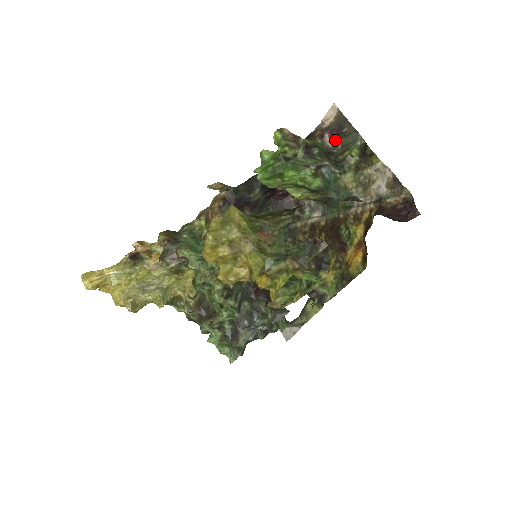
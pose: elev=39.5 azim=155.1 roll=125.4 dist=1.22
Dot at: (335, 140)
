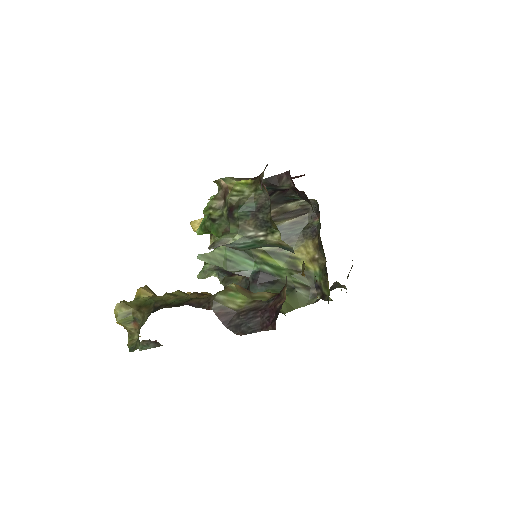
Dot at: occluded
